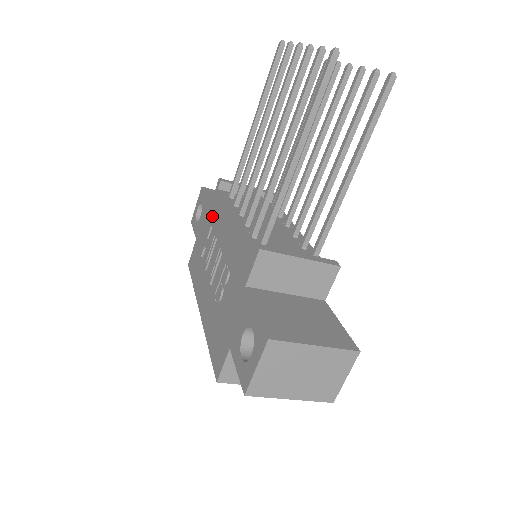
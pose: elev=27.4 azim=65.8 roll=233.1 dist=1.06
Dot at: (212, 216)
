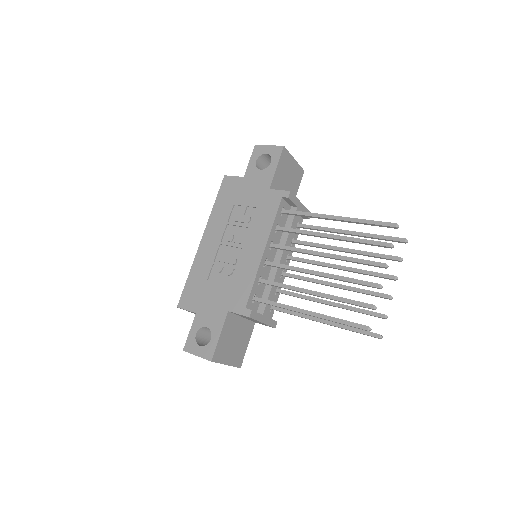
Dot at: (262, 204)
